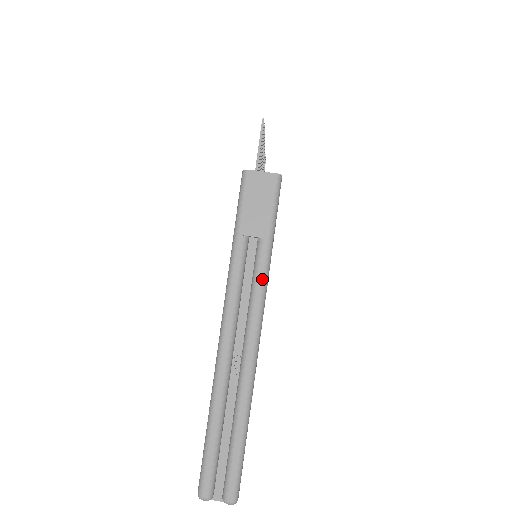
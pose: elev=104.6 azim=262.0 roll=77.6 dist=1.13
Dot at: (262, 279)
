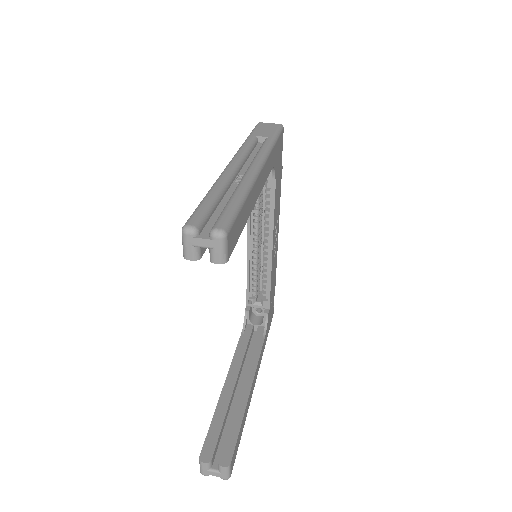
Dot at: (267, 147)
